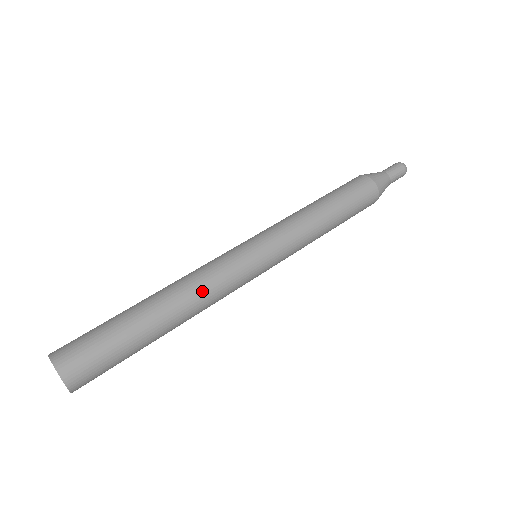
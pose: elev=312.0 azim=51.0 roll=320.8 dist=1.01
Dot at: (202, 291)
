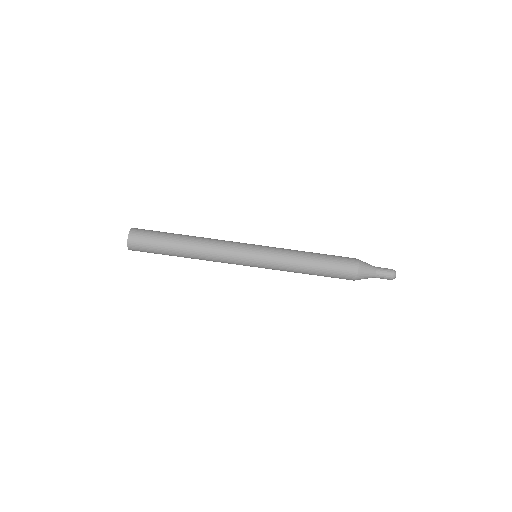
Dot at: (211, 250)
